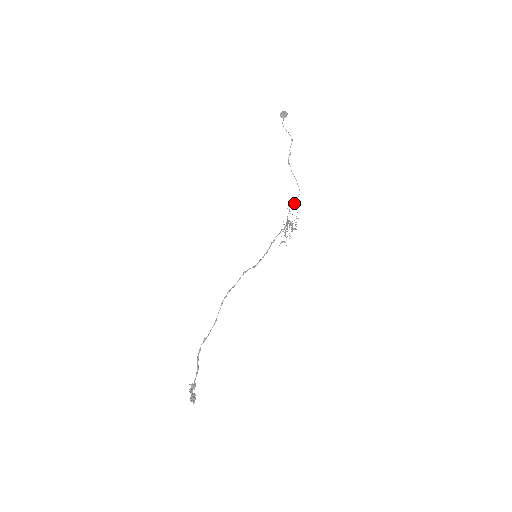
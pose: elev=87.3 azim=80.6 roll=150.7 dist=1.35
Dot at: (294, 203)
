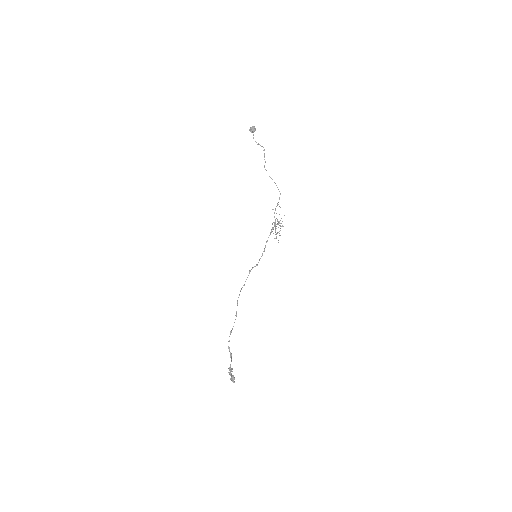
Dot at: (277, 203)
